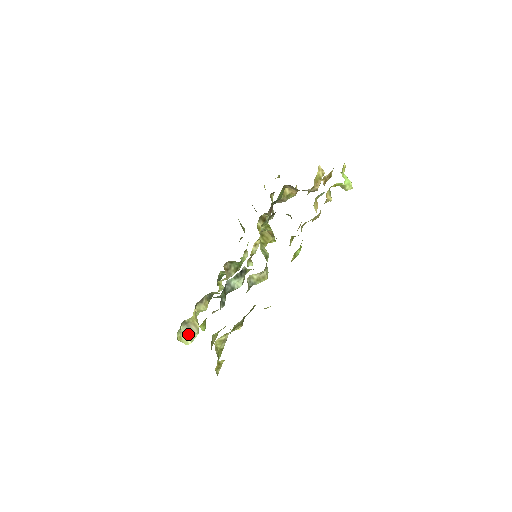
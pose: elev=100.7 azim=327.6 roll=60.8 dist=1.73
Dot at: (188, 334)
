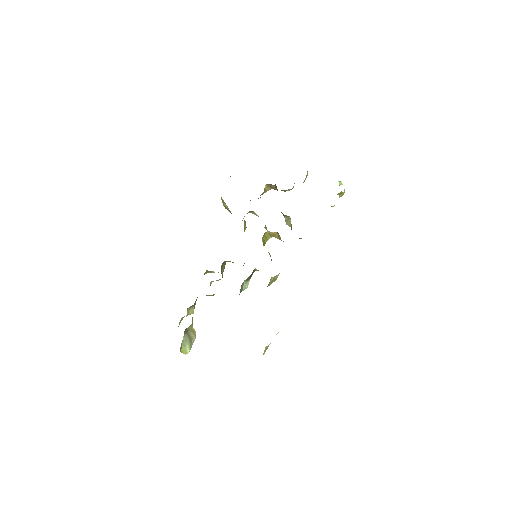
Dot at: (188, 343)
